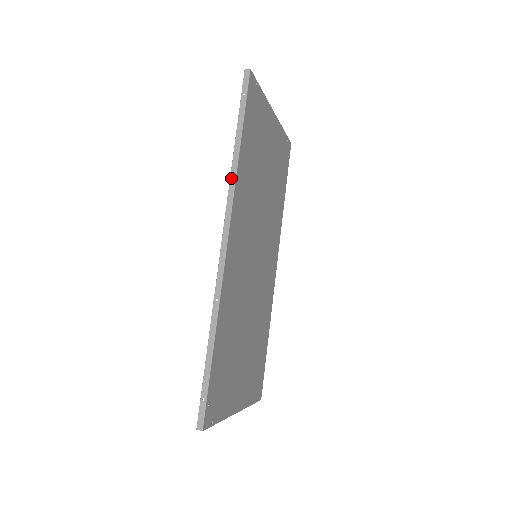
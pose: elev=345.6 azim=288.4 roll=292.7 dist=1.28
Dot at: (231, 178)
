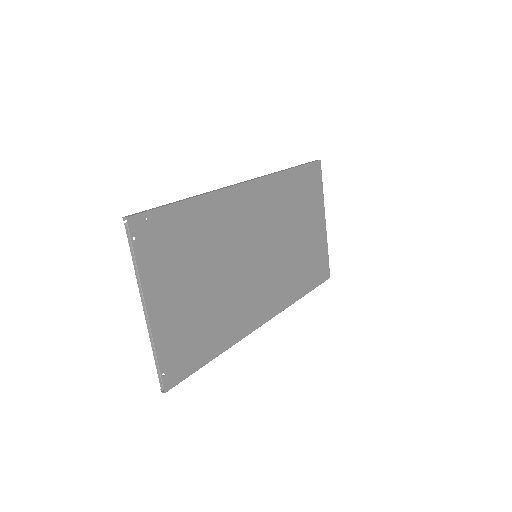
Dot at: (273, 173)
